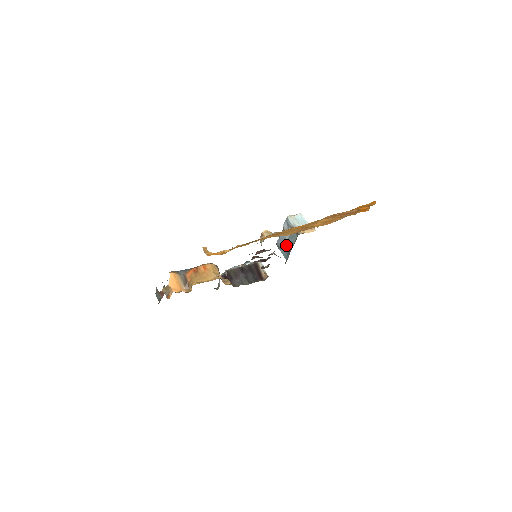
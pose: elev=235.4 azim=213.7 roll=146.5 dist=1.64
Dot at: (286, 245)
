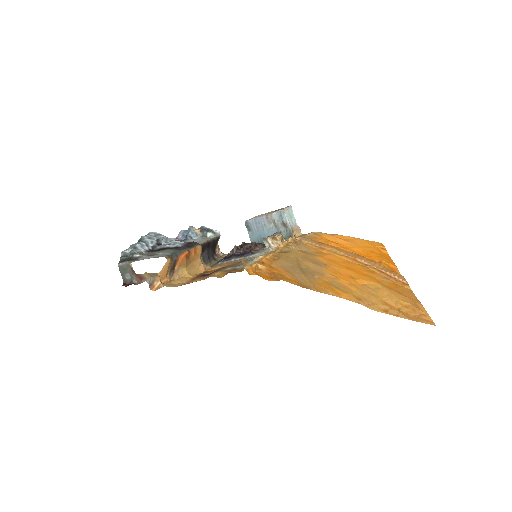
Dot at: (262, 232)
